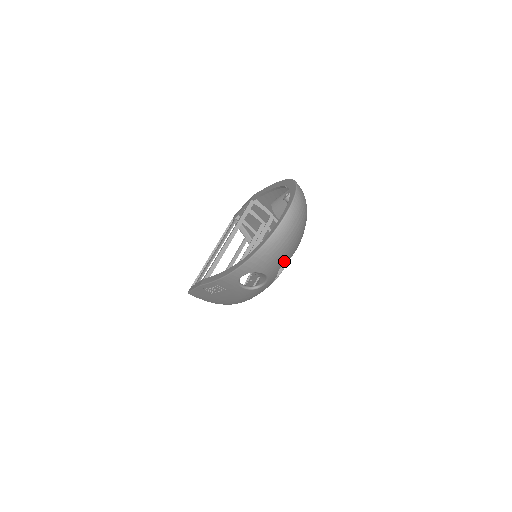
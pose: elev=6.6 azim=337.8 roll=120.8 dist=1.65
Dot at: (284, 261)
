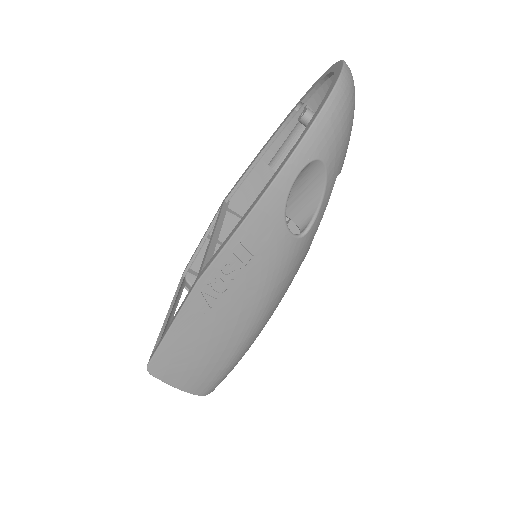
Dot at: (343, 157)
